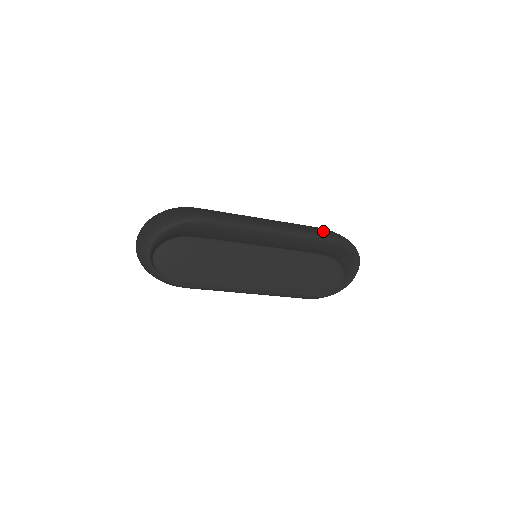
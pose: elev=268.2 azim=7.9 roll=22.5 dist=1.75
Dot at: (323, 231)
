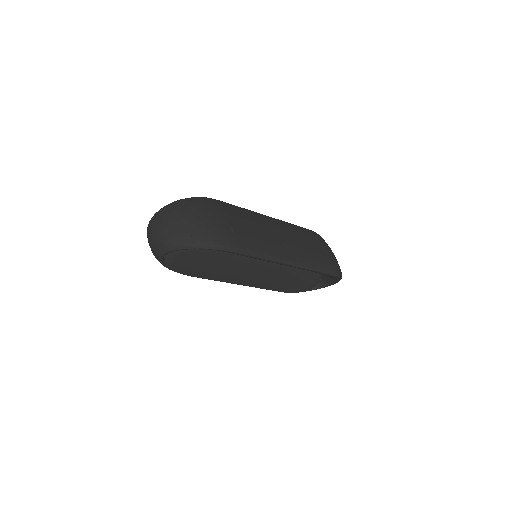
Dot at: (324, 260)
